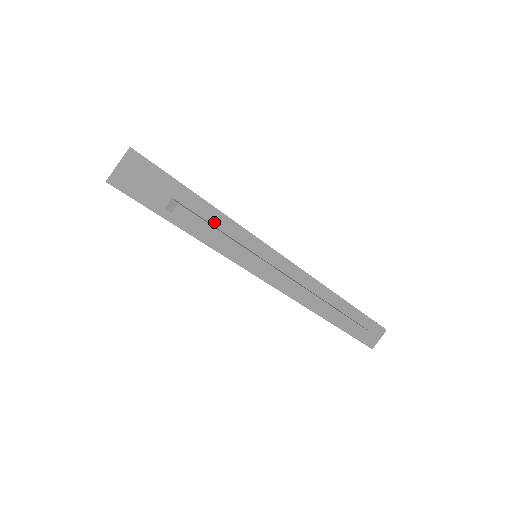
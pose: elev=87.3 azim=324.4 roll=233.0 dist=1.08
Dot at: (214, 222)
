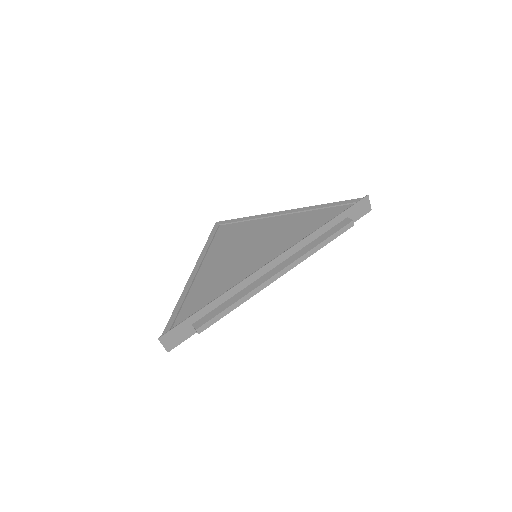
Dot at: (216, 305)
